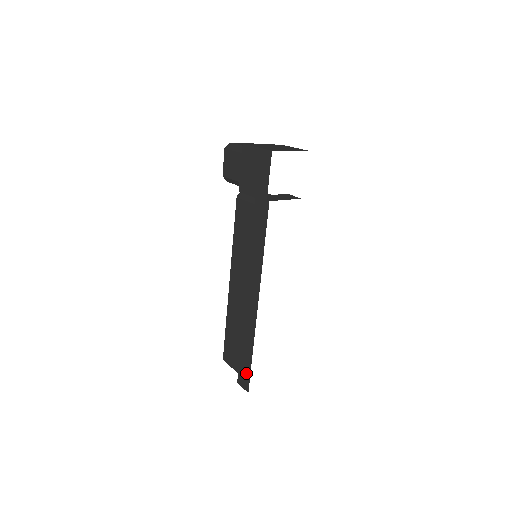
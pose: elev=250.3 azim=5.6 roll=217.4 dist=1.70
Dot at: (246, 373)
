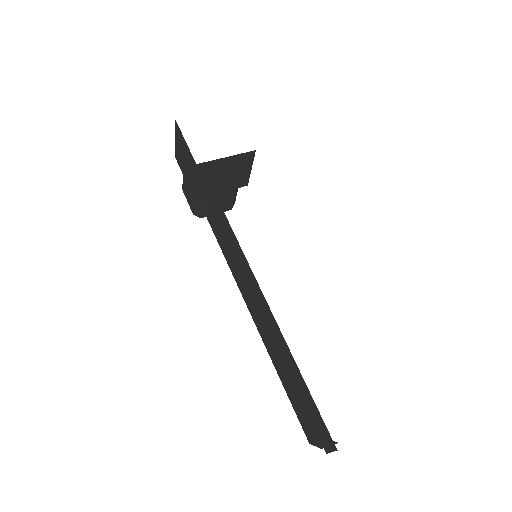
Dot at: (316, 415)
